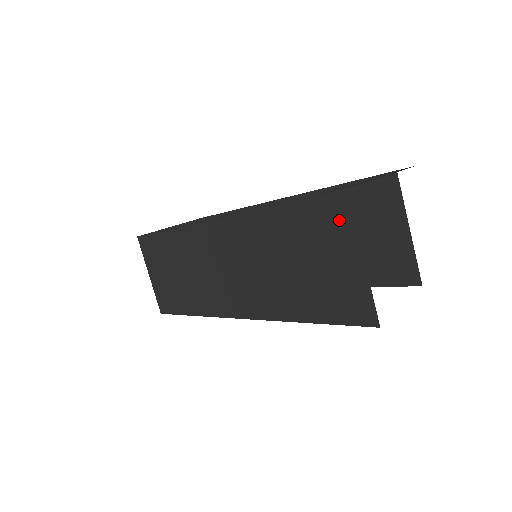
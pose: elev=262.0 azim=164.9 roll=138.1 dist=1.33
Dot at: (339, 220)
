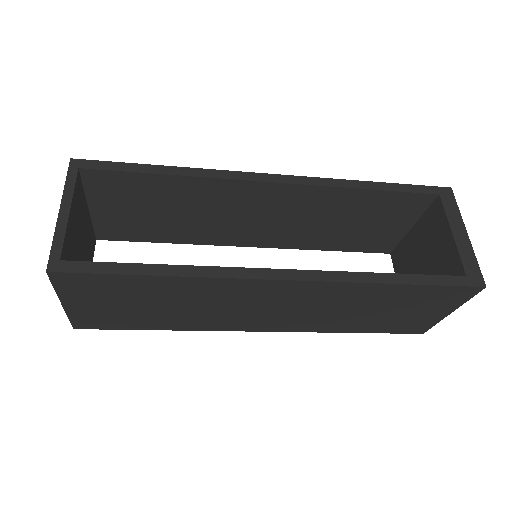
Dot at: (457, 298)
